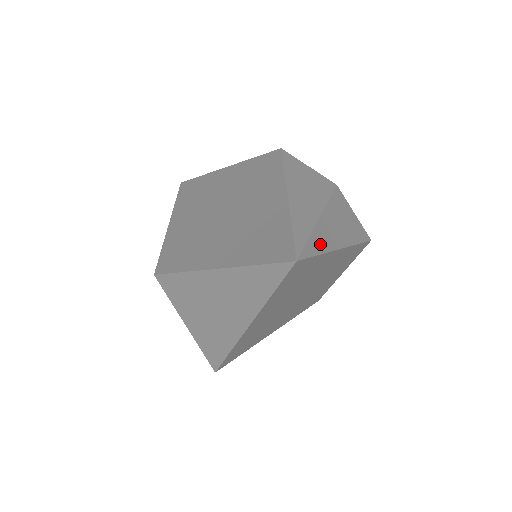
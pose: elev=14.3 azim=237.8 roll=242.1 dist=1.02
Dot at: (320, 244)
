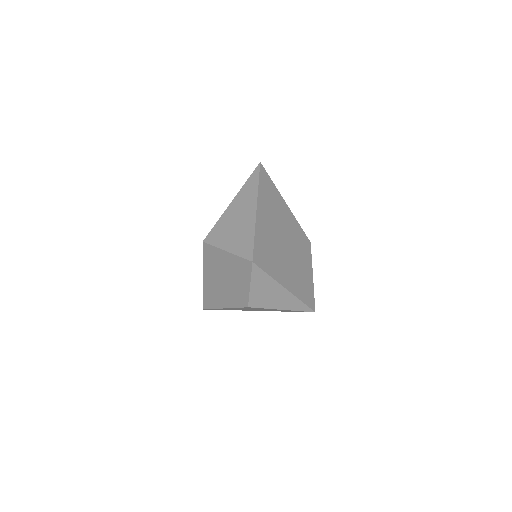
Dot at: occluded
